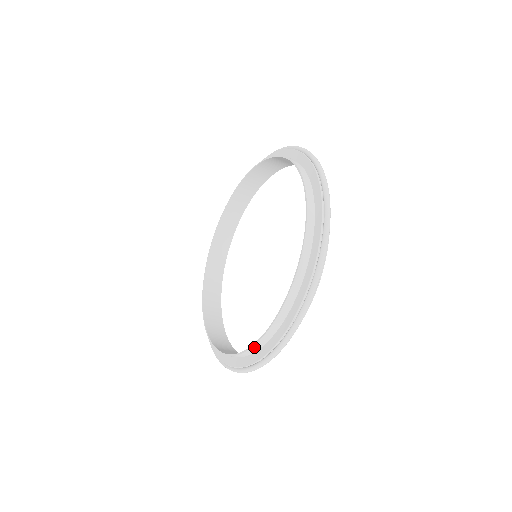
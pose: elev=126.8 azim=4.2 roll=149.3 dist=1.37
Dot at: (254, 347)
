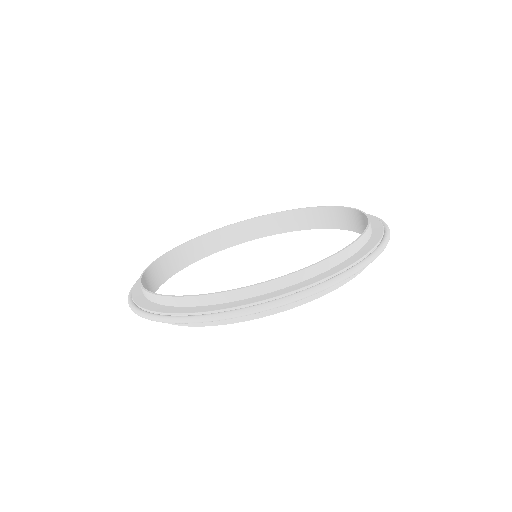
Dot at: (296, 275)
